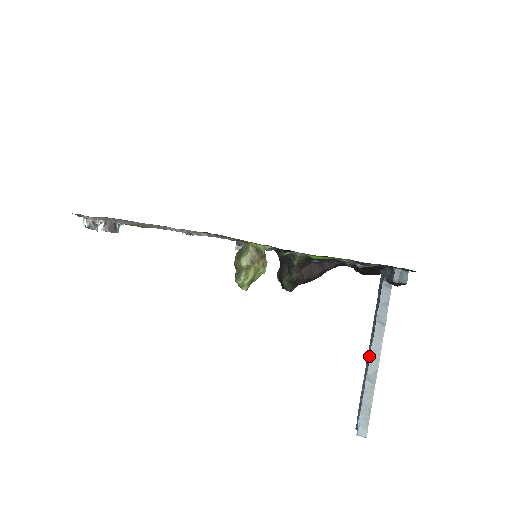
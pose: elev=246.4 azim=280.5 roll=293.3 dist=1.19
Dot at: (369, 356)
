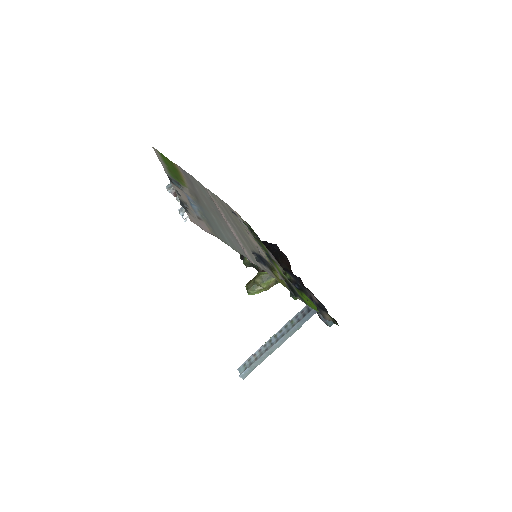
Dot at: (274, 339)
